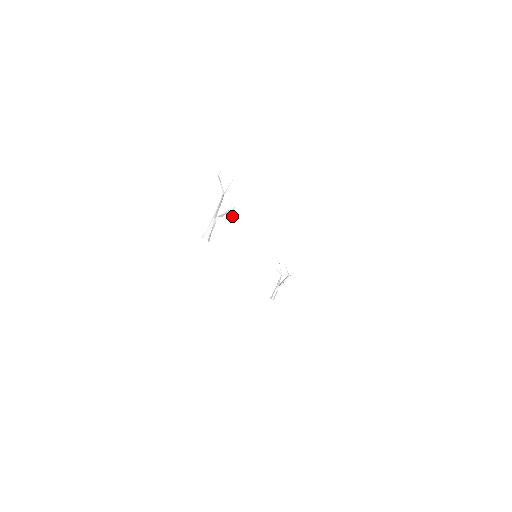
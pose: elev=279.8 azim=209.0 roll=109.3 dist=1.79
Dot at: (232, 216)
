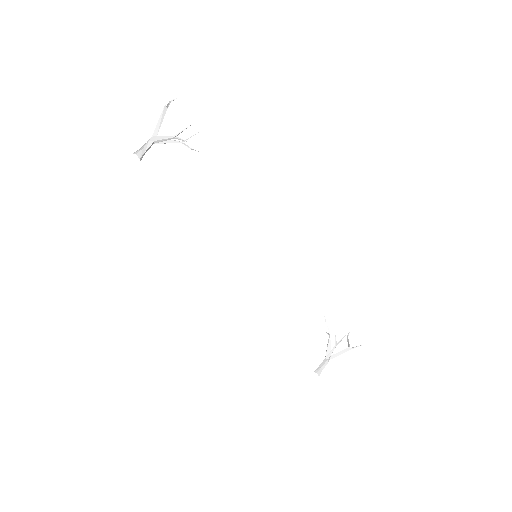
Dot at: (179, 138)
